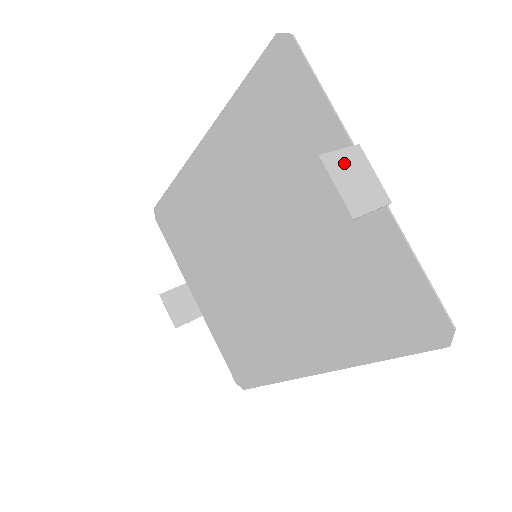
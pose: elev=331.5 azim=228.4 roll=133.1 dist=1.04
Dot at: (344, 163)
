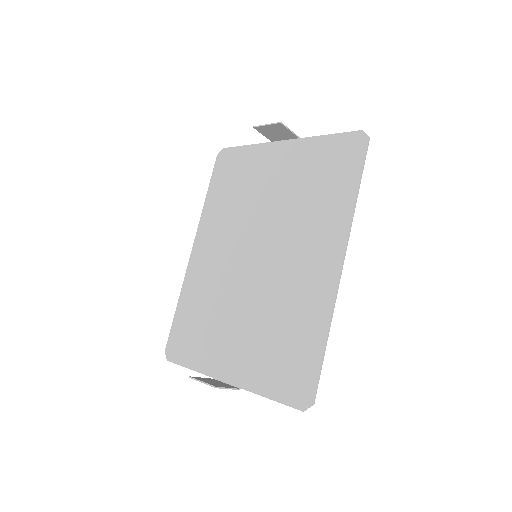
Dot at: (267, 132)
